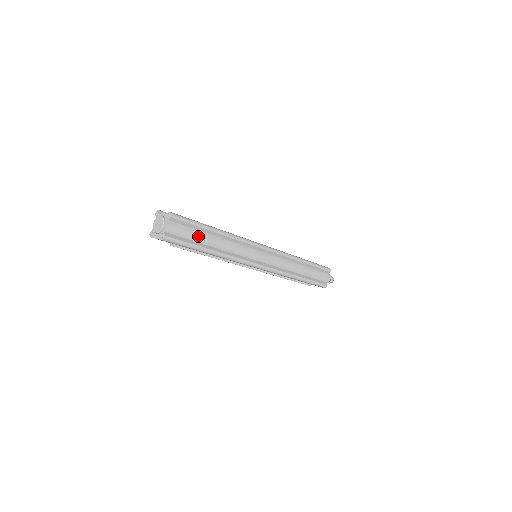
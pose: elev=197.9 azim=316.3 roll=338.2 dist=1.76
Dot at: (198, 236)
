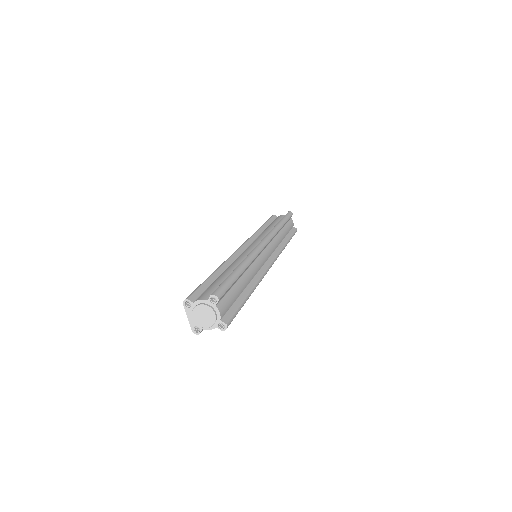
Dot at: occluded
